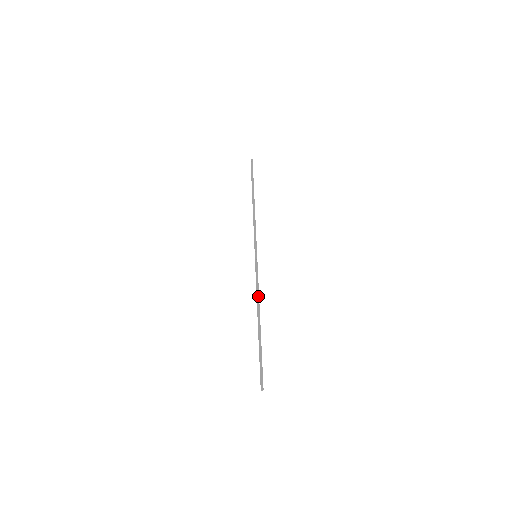
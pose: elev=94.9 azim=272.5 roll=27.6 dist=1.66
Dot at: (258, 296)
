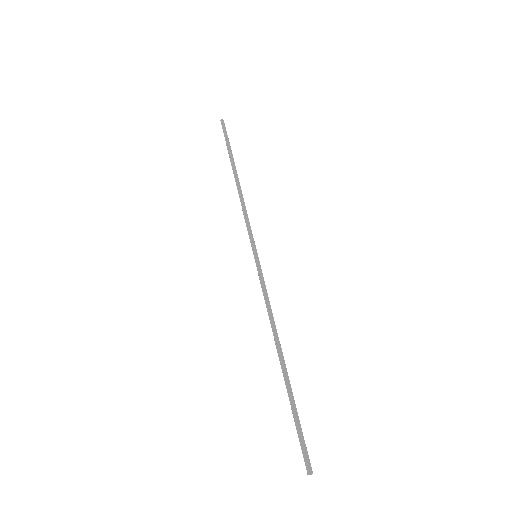
Dot at: (270, 318)
